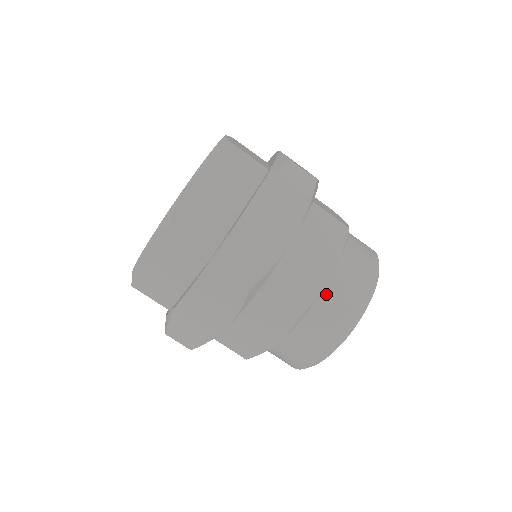
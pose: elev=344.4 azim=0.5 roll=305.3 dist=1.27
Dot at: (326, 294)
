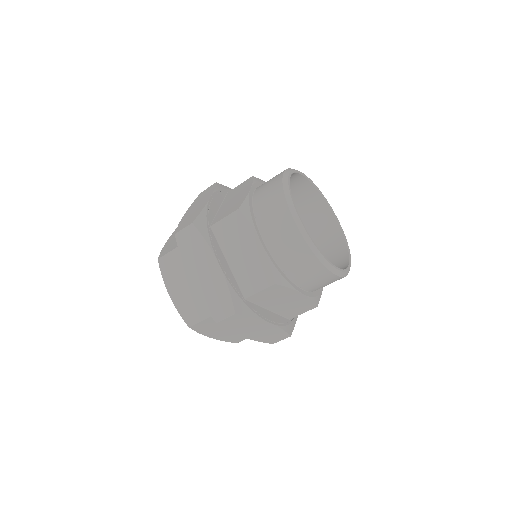
Dot at: (257, 196)
